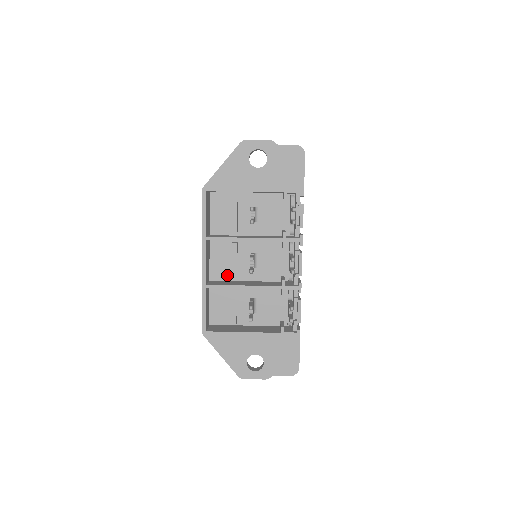
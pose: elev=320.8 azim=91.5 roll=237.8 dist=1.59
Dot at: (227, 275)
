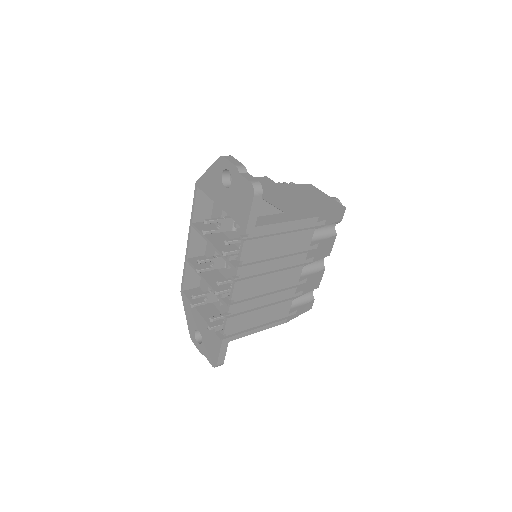
Dot at: occluded
